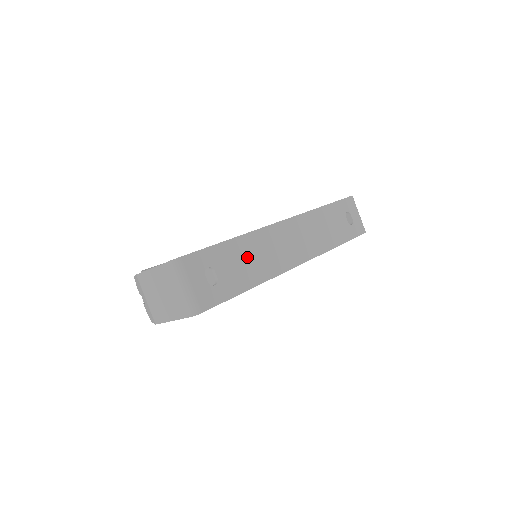
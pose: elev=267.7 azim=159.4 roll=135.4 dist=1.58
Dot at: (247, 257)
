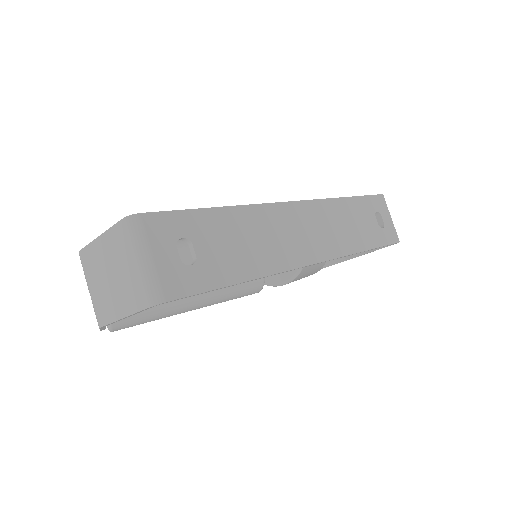
Dot at: (243, 237)
